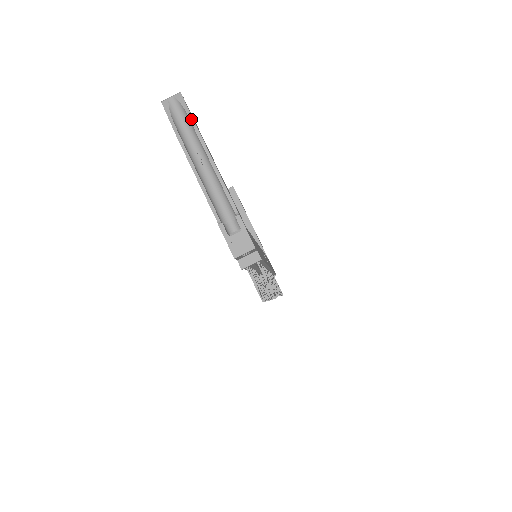
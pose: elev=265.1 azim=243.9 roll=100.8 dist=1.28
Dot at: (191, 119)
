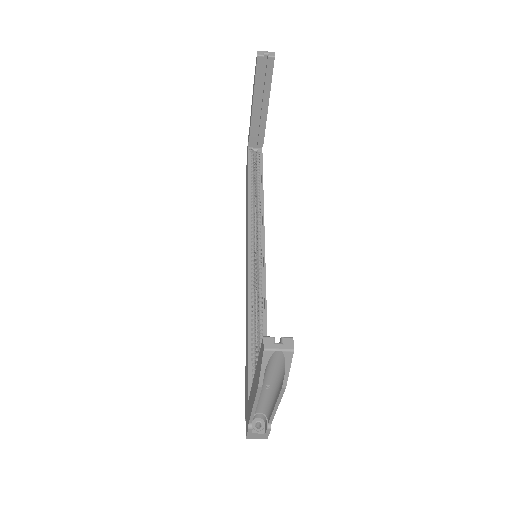
Dot at: (285, 381)
